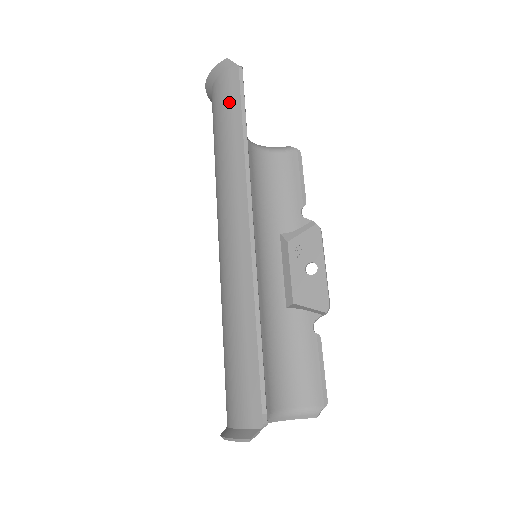
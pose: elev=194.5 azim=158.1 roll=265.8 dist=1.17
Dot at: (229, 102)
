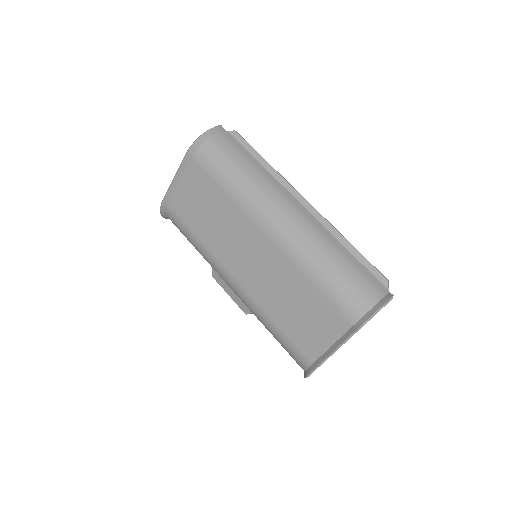
Dot at: (236, 148)
